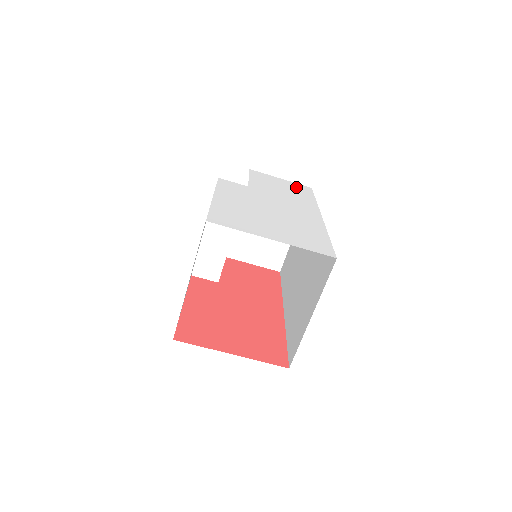
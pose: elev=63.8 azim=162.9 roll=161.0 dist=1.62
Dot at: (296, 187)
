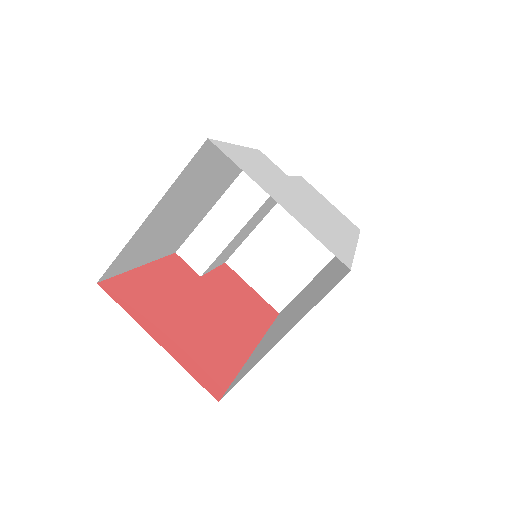
Dot at: (343, 216)
